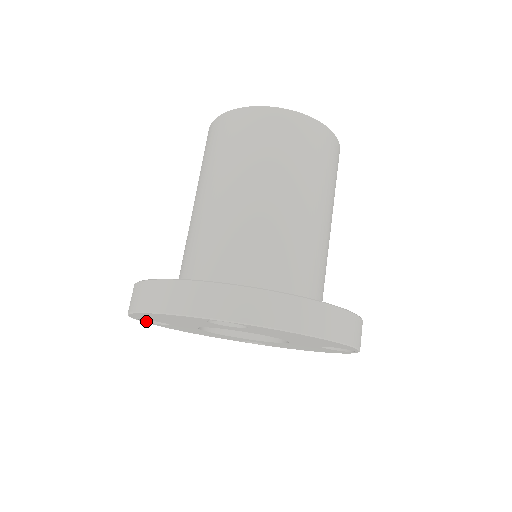
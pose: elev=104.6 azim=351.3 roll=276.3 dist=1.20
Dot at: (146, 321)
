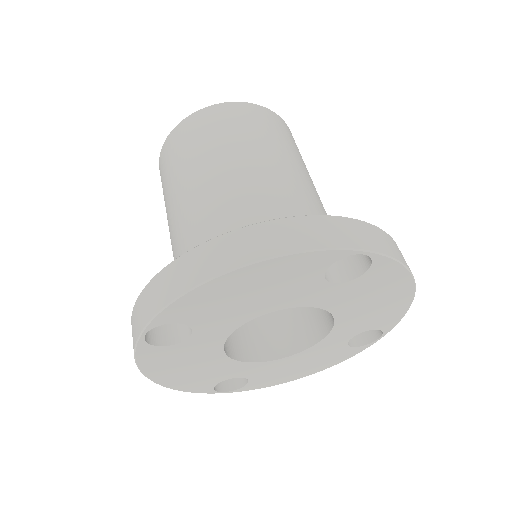
Dot at: (235, 389)
